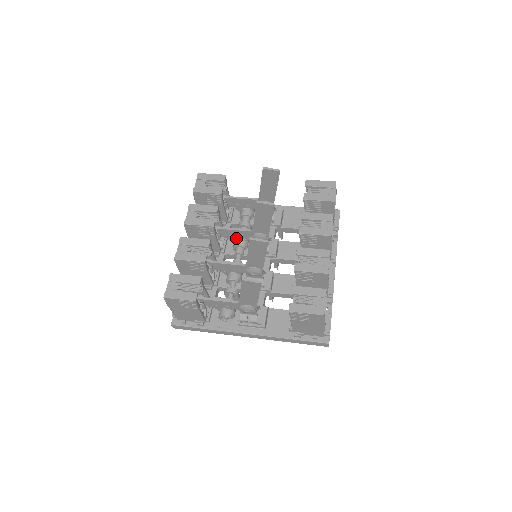
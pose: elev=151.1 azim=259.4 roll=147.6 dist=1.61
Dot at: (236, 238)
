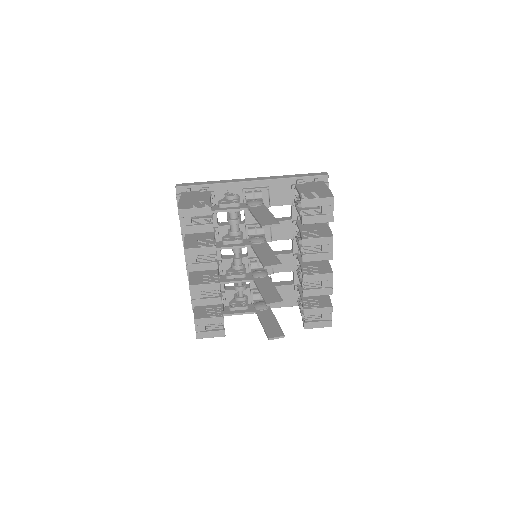
Dot at: occluded
